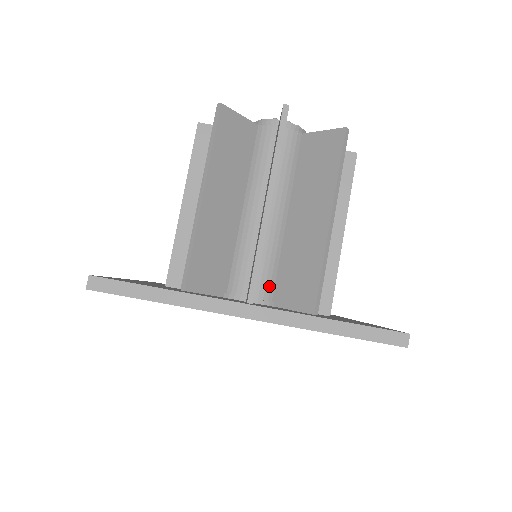
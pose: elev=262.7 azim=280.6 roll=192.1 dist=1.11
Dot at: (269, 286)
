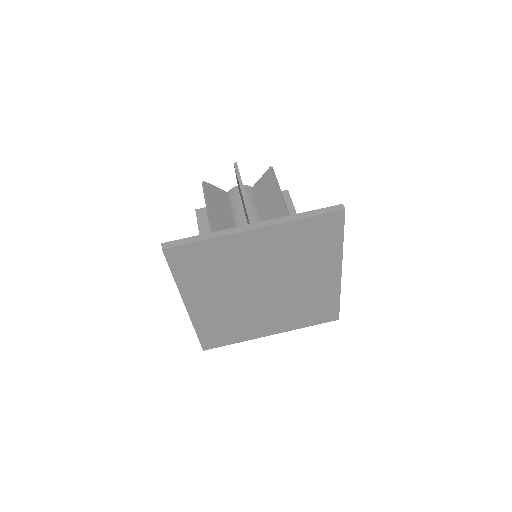
Dot at: occluded
